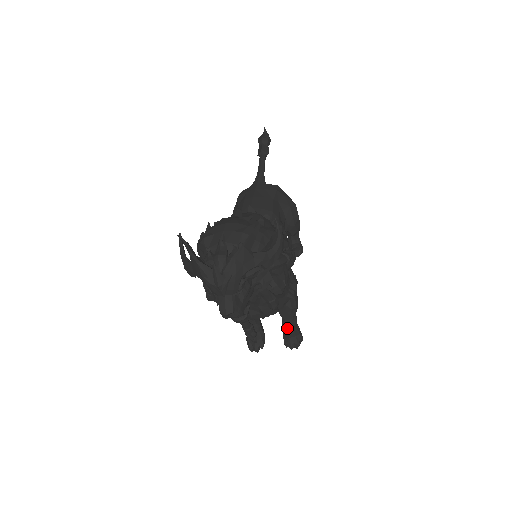
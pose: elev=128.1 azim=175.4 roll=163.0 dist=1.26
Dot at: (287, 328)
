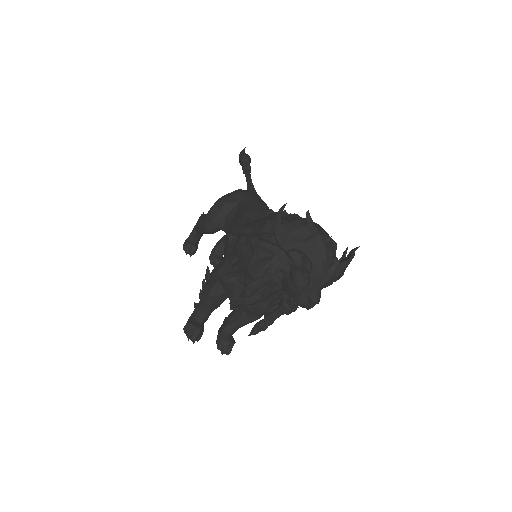
Dot at: (230, 332)
